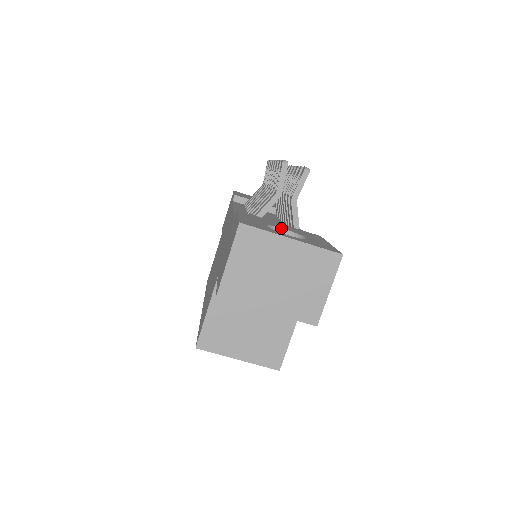
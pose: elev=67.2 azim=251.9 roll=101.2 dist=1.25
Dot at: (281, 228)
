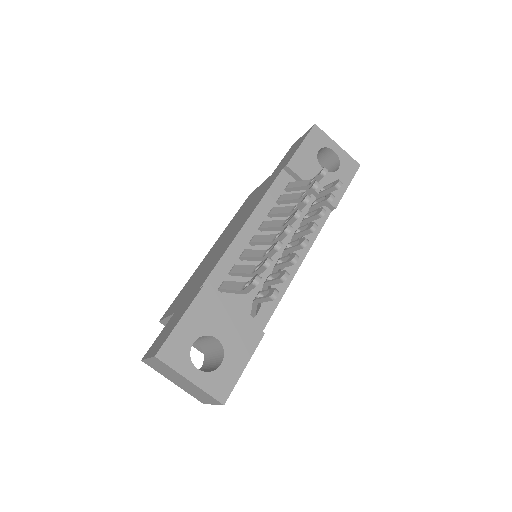
Dot at: (214, 337)
